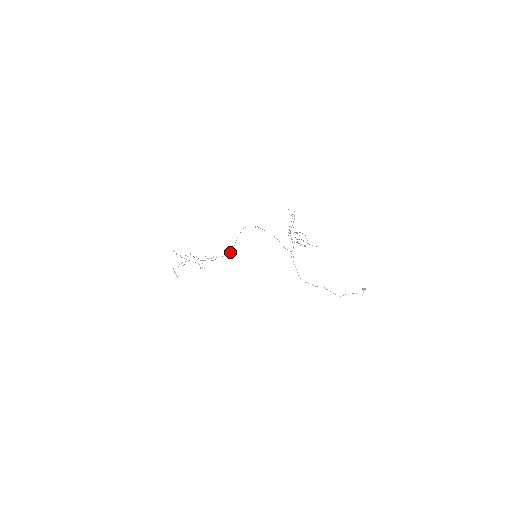
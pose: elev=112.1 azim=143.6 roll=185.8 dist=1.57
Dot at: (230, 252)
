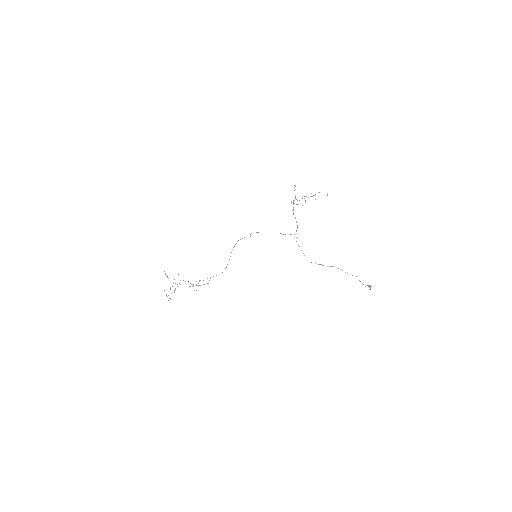
Dot at: (225, 268)
